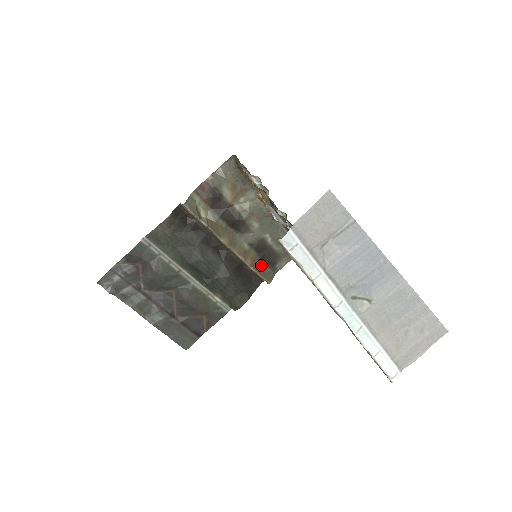
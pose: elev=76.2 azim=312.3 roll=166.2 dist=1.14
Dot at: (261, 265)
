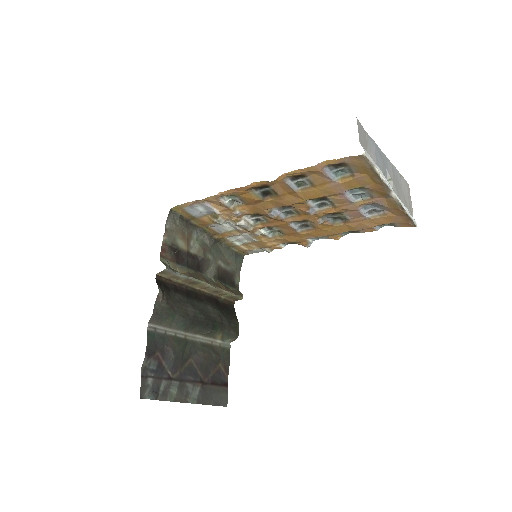
Dot at: (229, 288)
